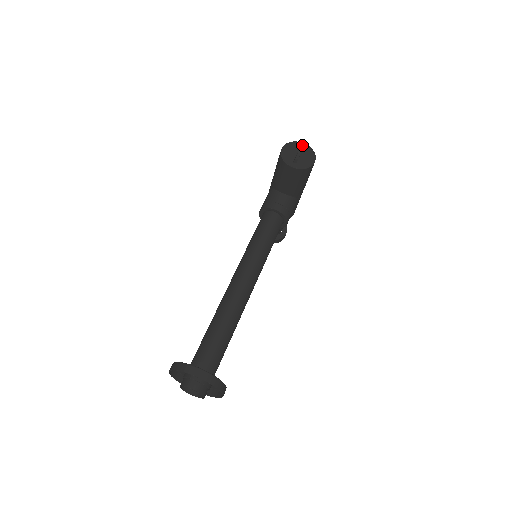
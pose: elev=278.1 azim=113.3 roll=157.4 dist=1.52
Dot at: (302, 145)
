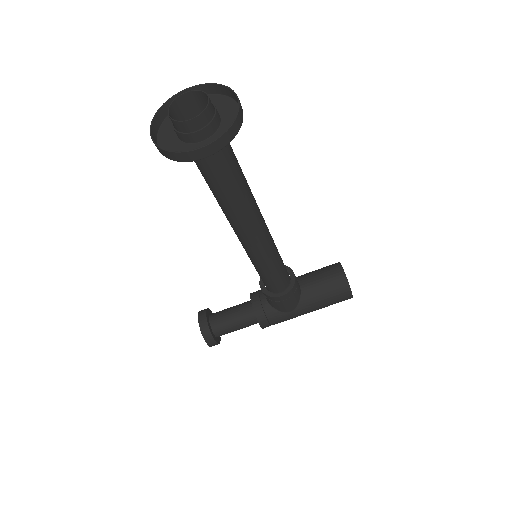
Dot at: occluded
